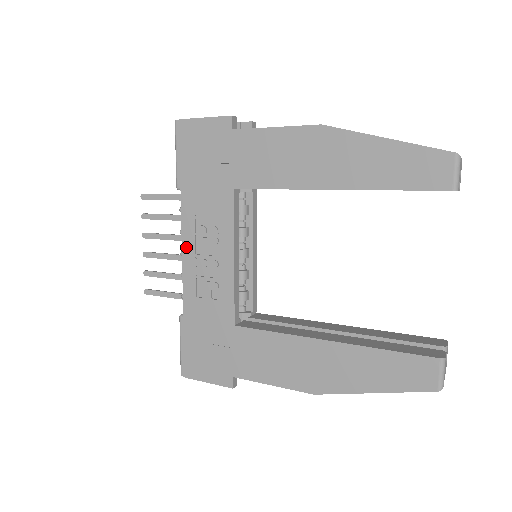
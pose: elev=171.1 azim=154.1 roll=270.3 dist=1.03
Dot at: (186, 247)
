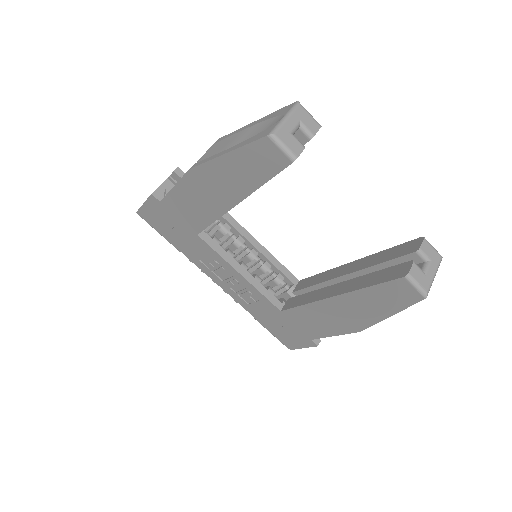
Dot at: (215, 280)
